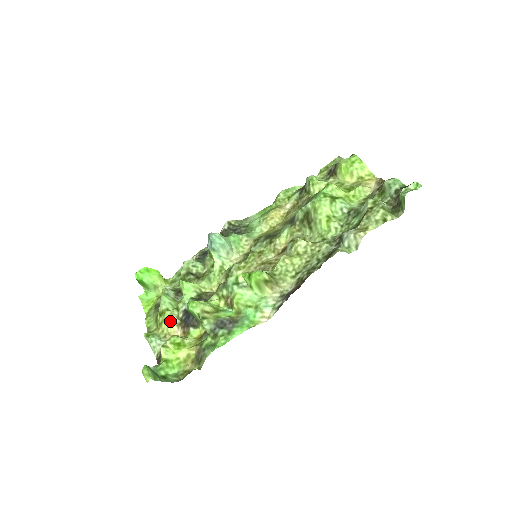
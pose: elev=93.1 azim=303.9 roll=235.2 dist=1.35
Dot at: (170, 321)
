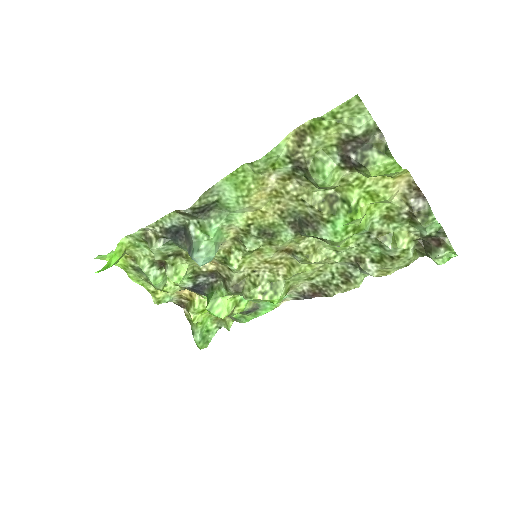
Dot at: occluded
